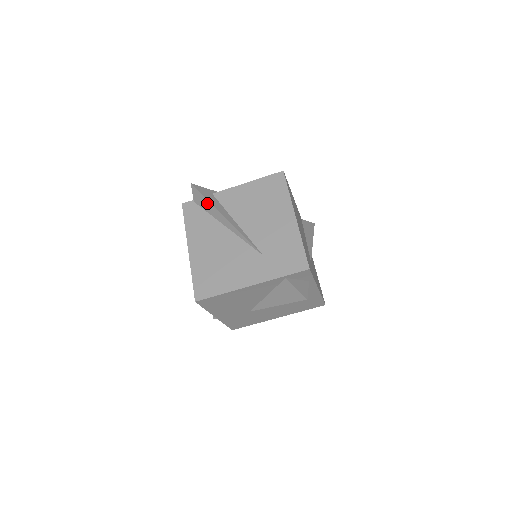
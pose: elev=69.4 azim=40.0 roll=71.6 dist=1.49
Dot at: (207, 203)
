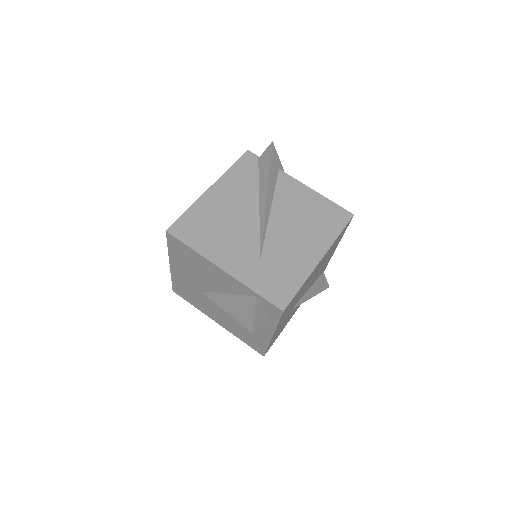
Dot at: (267, 170)
